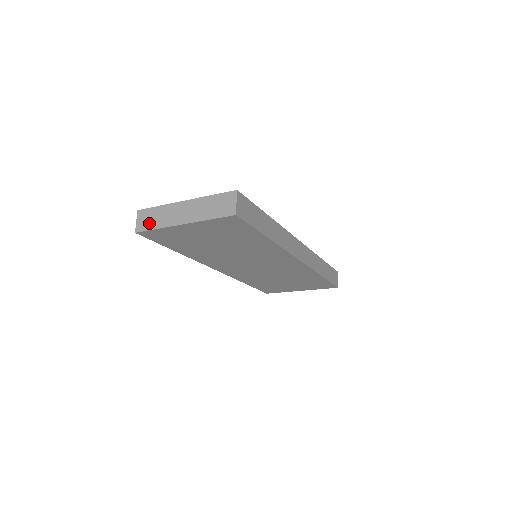
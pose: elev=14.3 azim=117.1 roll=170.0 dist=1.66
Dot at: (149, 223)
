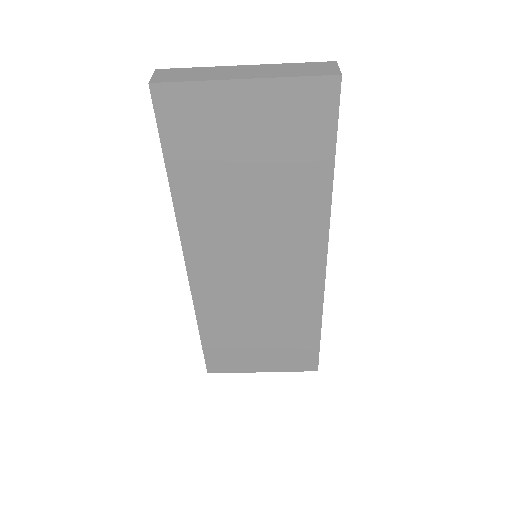
Dot at: (178, 77)
